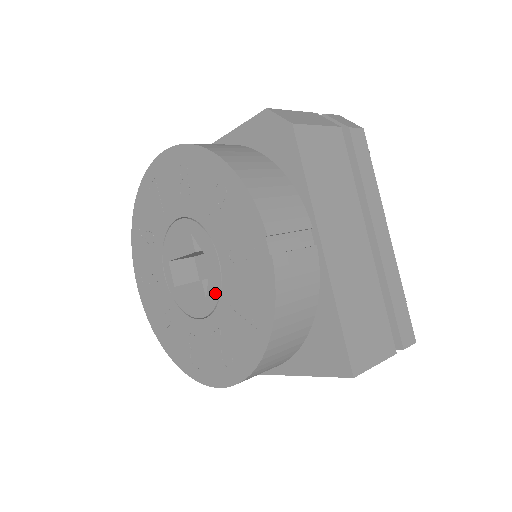
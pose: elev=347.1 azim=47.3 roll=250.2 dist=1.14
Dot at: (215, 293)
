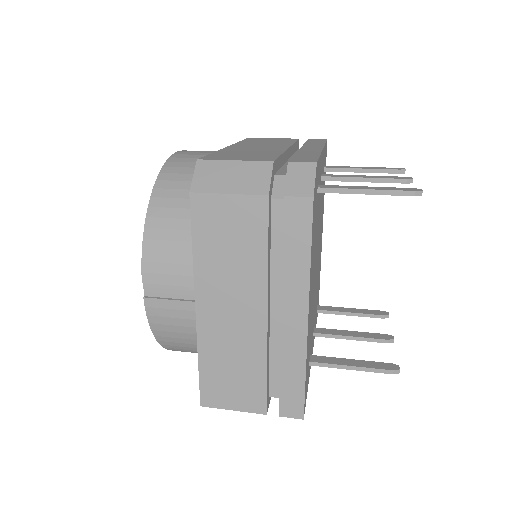
Dot at: occluded
